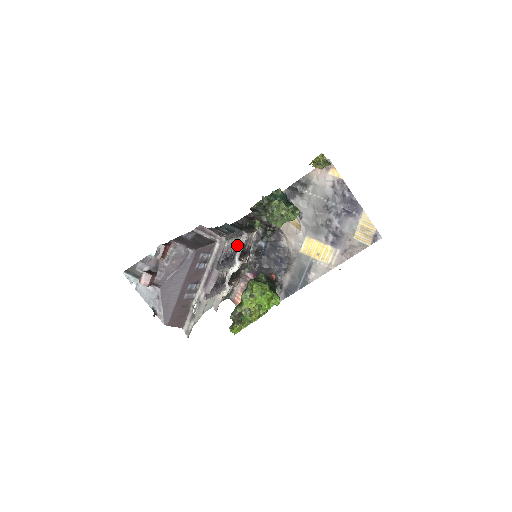
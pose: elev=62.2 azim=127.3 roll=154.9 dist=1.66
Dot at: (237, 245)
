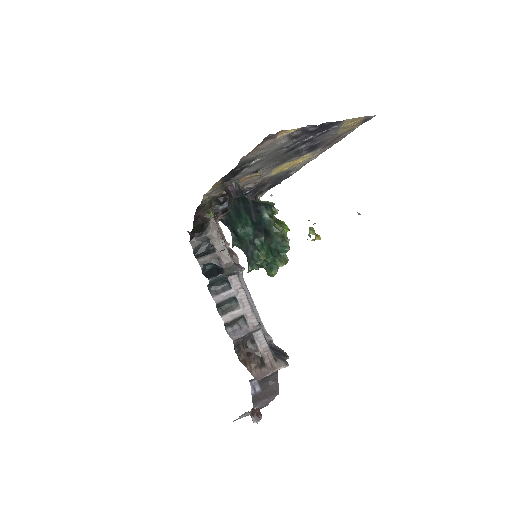
Dot at: occluded
